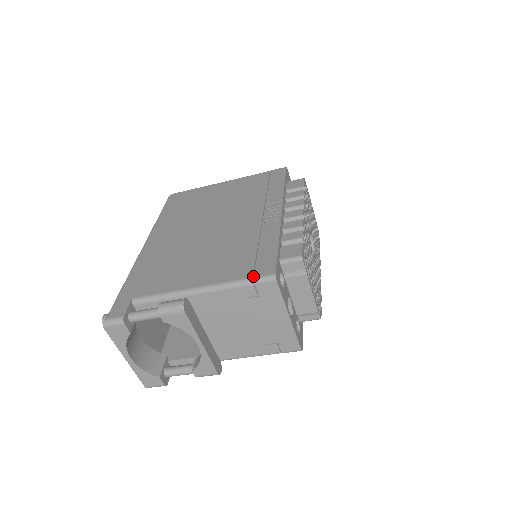
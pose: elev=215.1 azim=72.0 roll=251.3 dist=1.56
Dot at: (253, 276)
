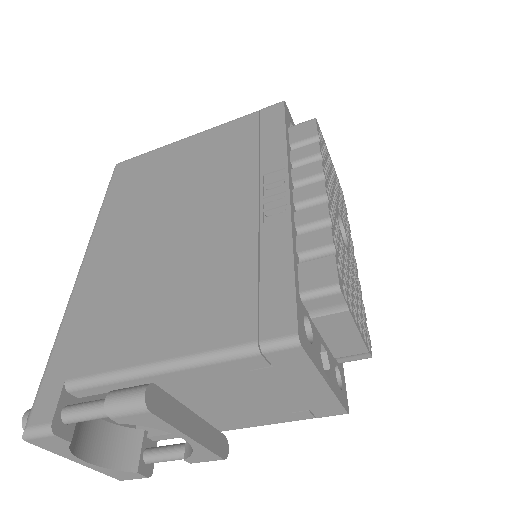
Dot at: (258, 337)
